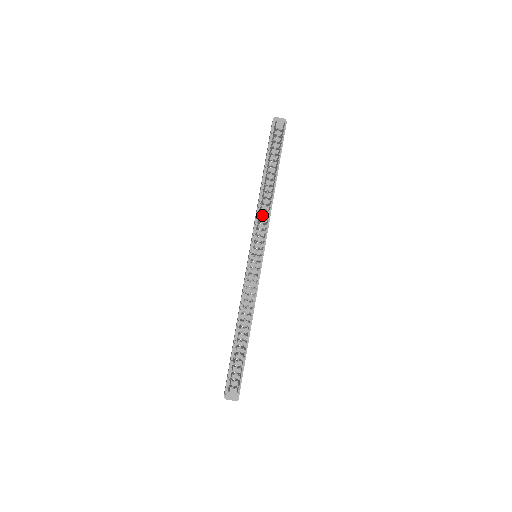
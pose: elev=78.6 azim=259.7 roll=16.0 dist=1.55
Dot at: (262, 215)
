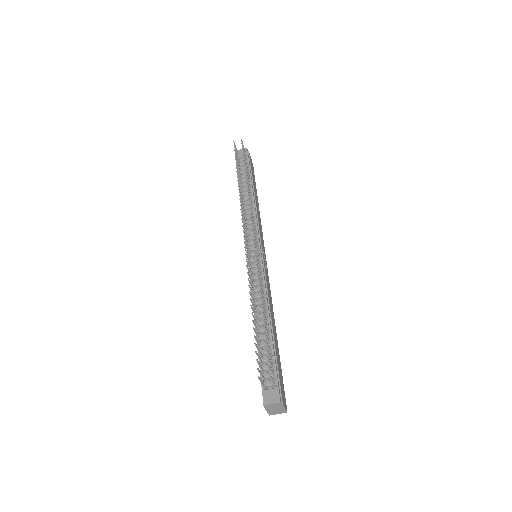
Dot at: (249, 218)
